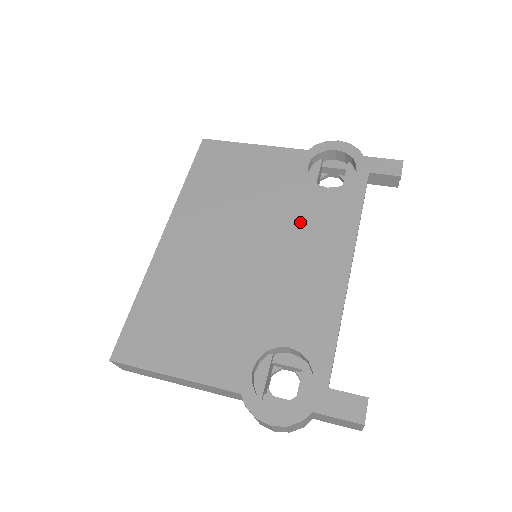
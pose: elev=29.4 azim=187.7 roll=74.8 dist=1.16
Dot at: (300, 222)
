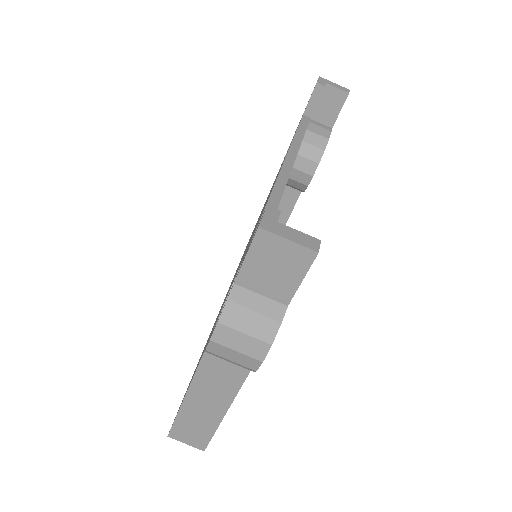
Dot at: occluded
